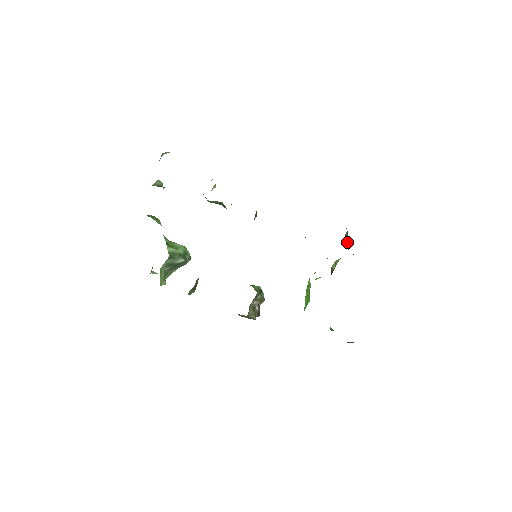
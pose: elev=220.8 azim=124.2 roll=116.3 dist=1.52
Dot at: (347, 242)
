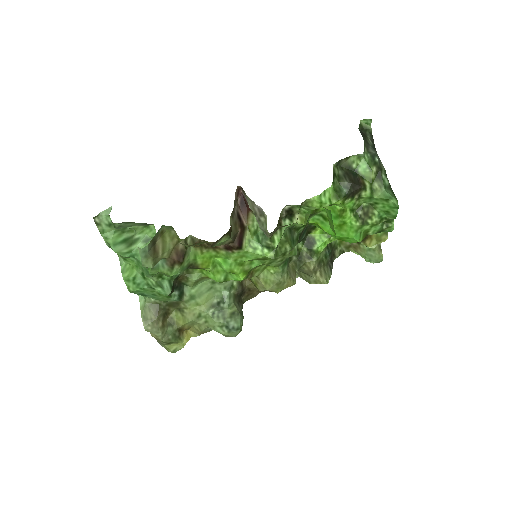
Dot at: (362, 248)
